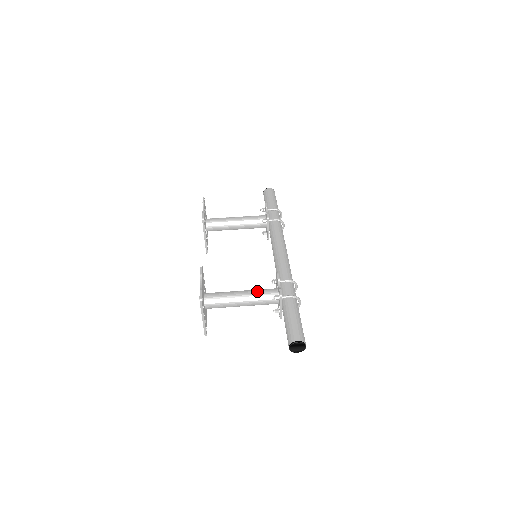
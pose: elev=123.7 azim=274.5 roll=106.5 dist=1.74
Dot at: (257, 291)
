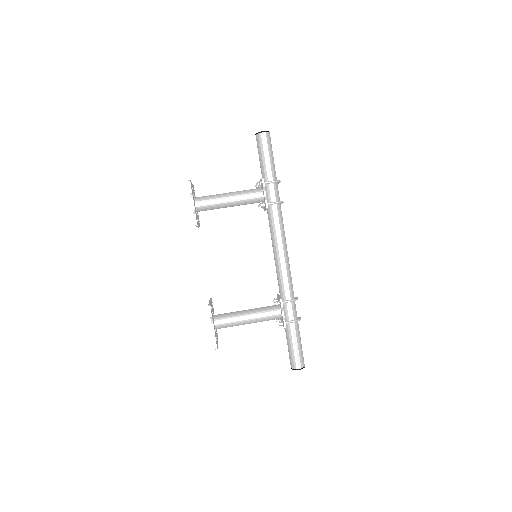
Dot at: (262, 315)
